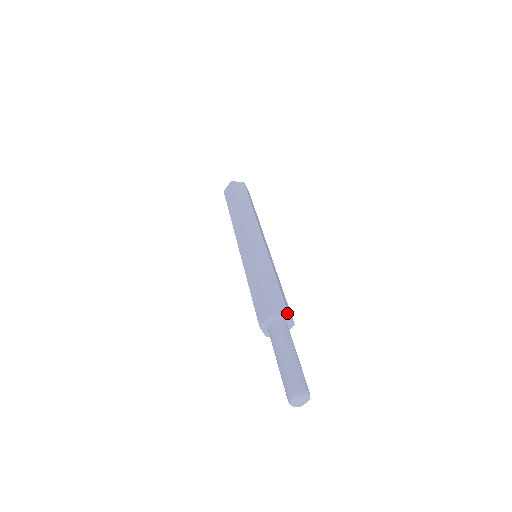
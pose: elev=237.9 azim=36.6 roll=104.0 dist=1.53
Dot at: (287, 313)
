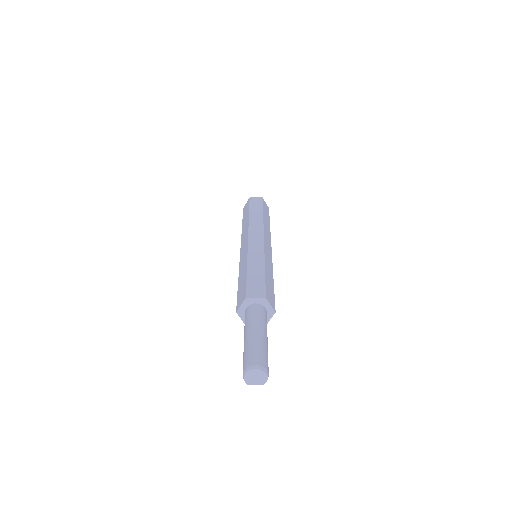
Dot at: (275, 310)
